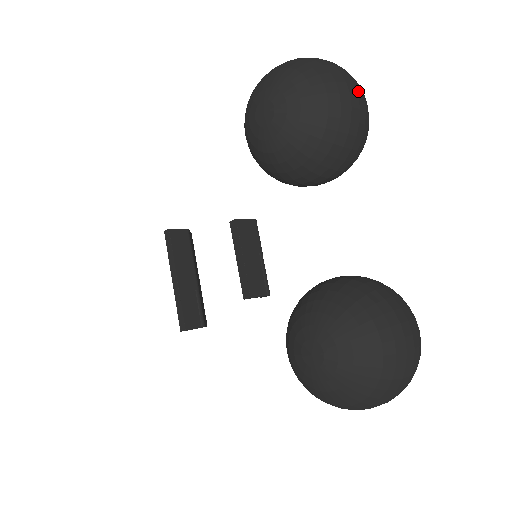
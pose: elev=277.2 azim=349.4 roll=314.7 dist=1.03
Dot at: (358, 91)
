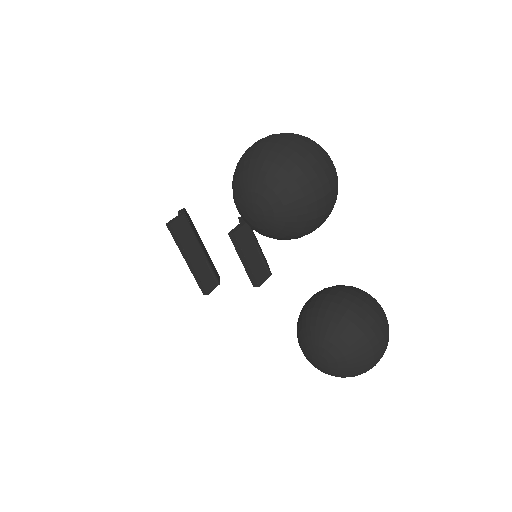
Dot at: (328, 174)
